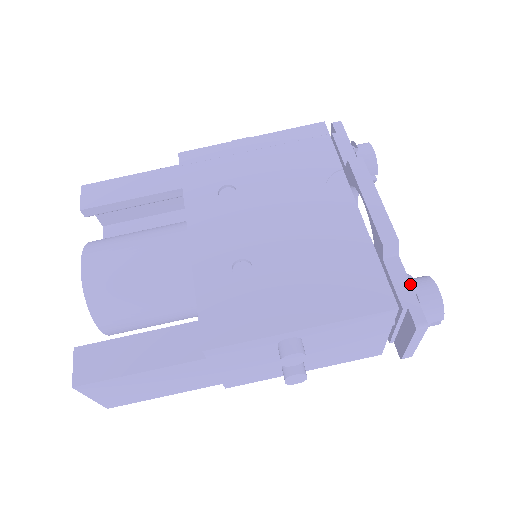
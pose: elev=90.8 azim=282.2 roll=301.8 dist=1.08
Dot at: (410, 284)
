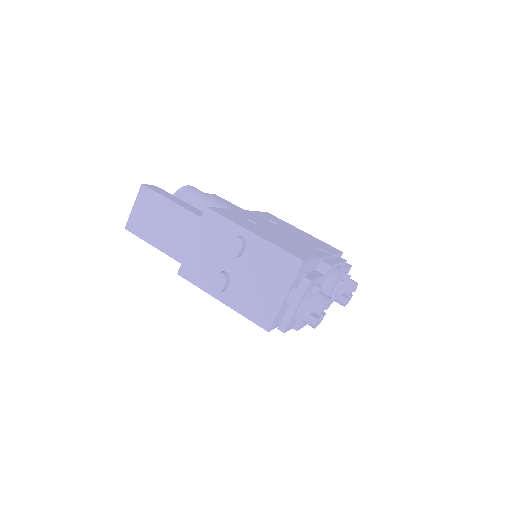
Dot at: (319, 277)
